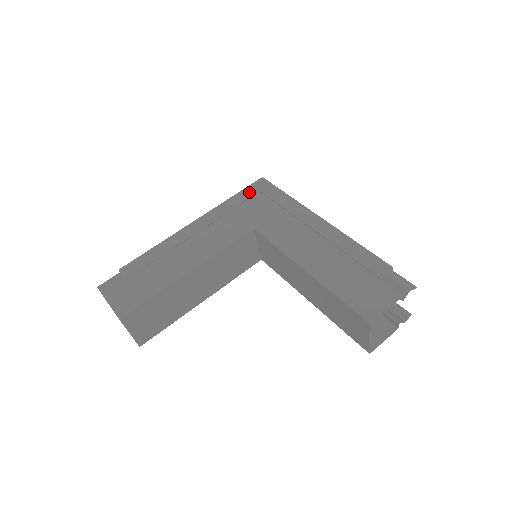
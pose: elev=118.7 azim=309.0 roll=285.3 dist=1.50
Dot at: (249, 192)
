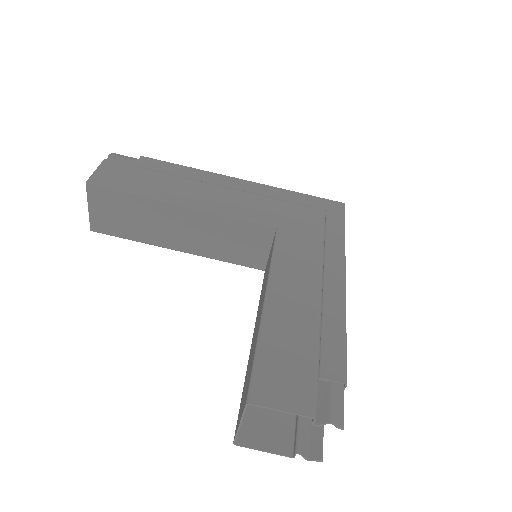
Dot at: (316, 202)
